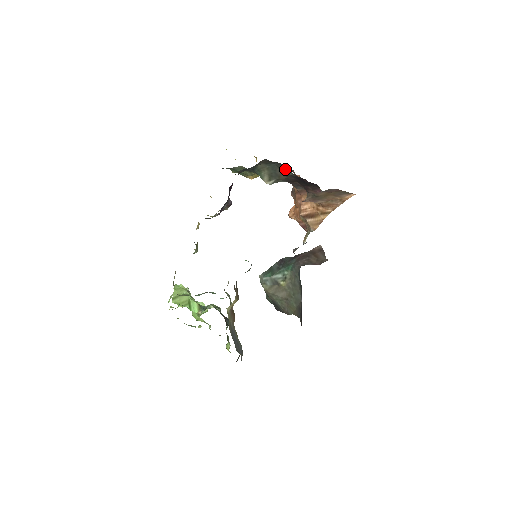
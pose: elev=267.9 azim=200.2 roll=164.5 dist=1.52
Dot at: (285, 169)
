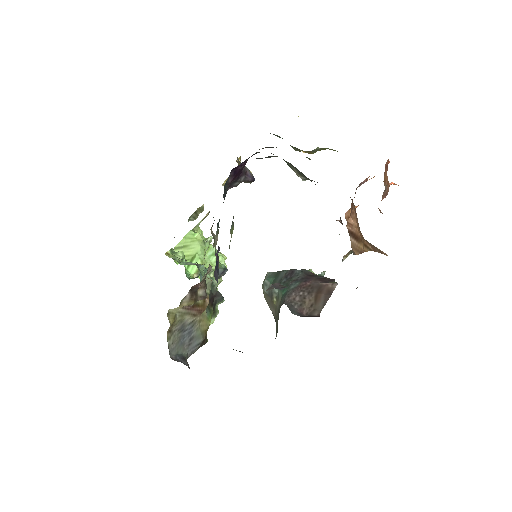
Dot at: occluded
